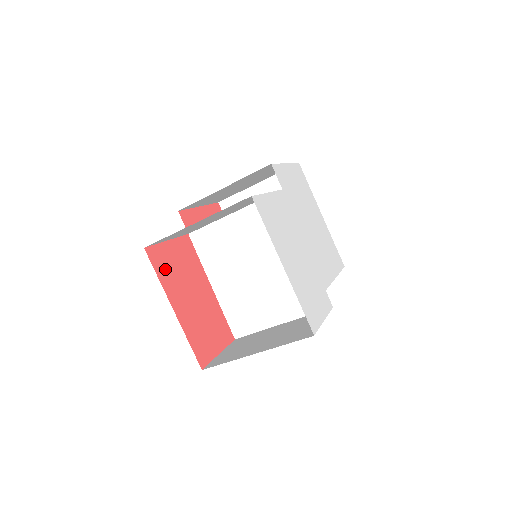
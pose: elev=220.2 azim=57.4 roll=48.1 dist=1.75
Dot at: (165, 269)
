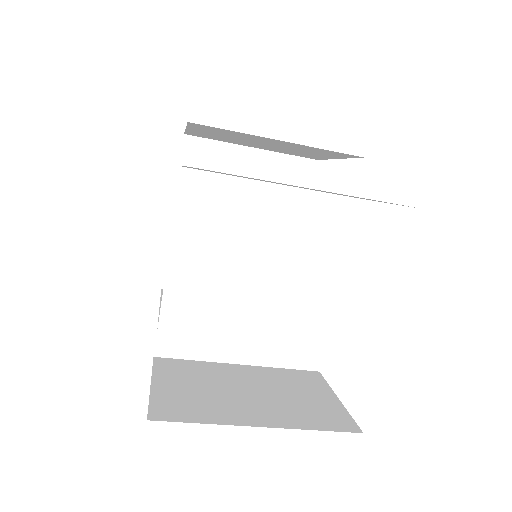
Dot at: occluded
